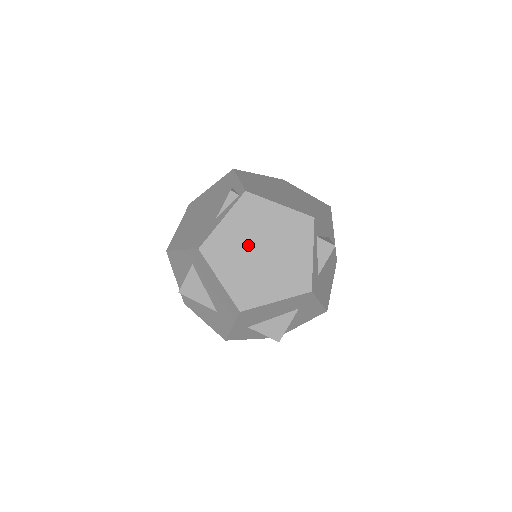
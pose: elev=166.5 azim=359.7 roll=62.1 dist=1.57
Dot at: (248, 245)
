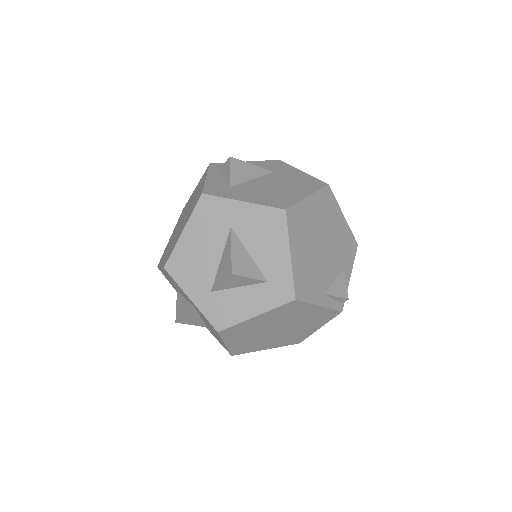
Dot at: occluded
